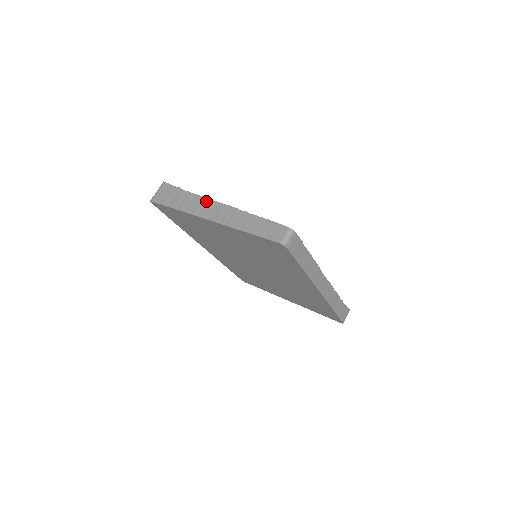
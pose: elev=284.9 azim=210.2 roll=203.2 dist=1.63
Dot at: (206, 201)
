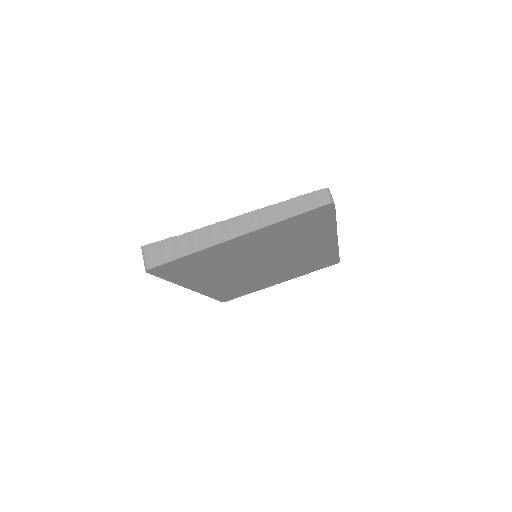
Dot at: (217, 226)
